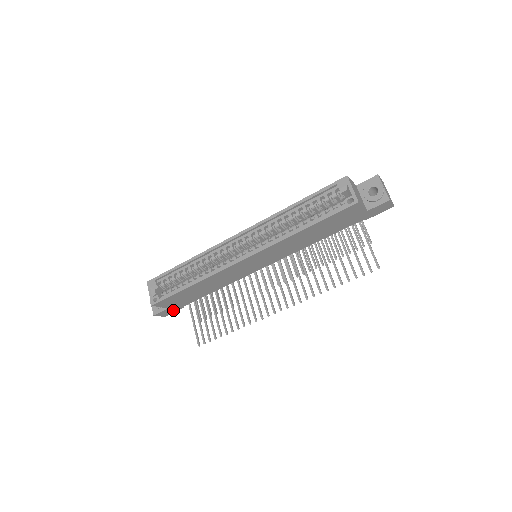
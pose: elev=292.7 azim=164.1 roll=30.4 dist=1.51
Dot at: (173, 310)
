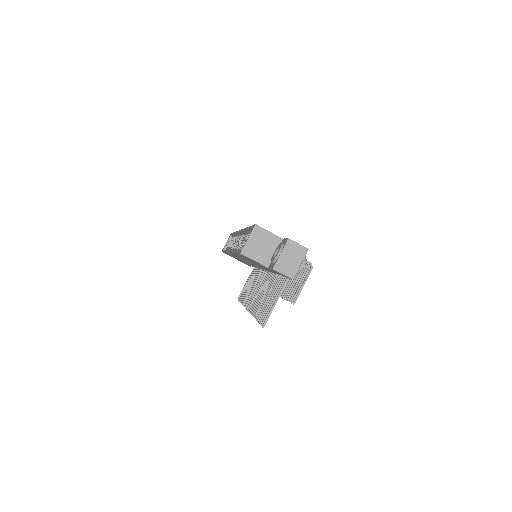
Dot at: (246, 264)
